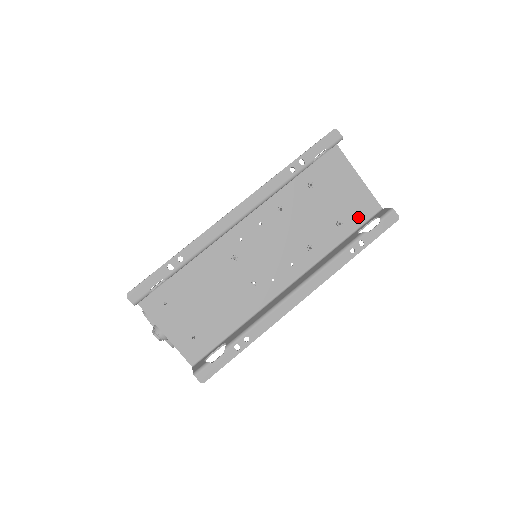
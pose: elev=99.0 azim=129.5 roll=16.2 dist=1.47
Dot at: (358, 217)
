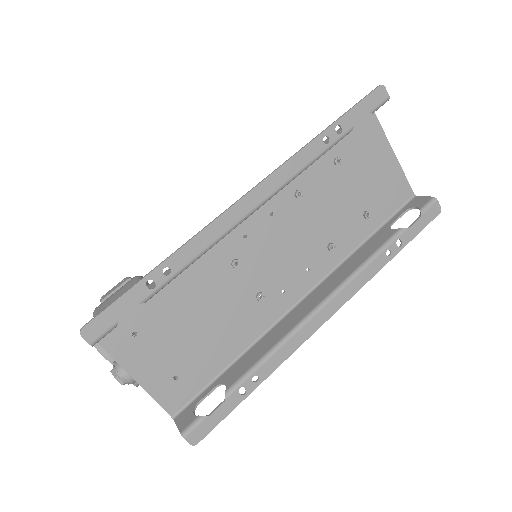
Dot at: (388, 206)
